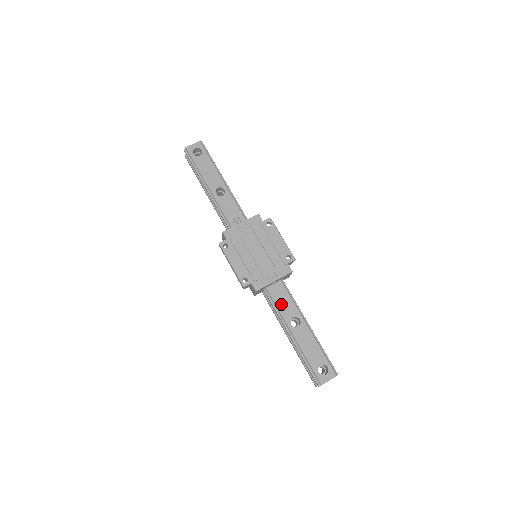
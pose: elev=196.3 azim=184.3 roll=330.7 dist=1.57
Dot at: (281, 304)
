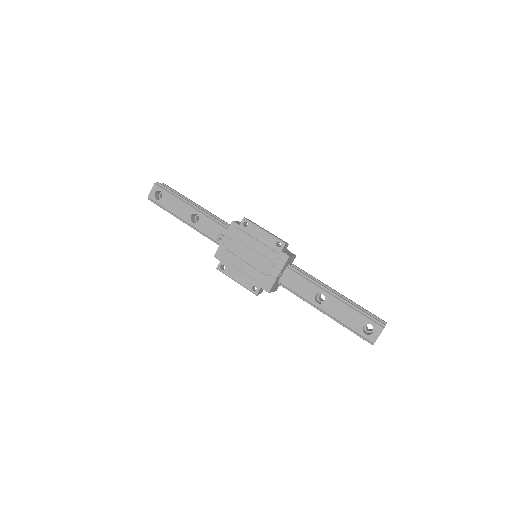
Dot at: (299, 289)
